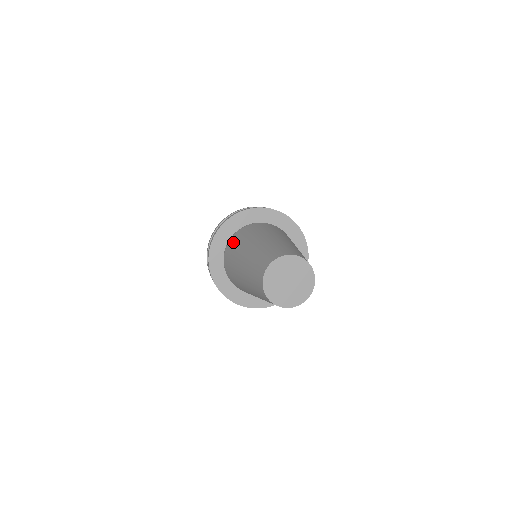
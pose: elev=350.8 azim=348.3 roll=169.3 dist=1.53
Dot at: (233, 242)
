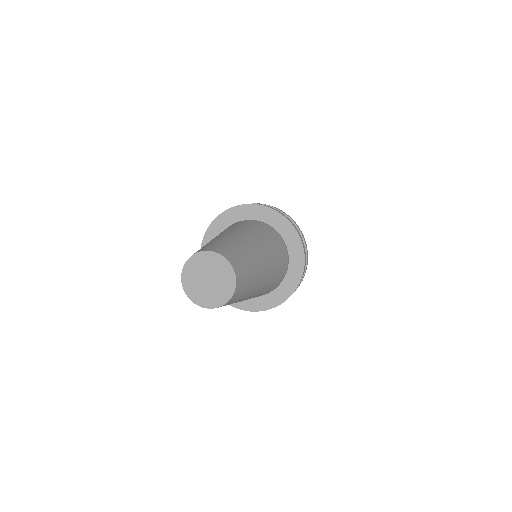
Dot at: occluded
